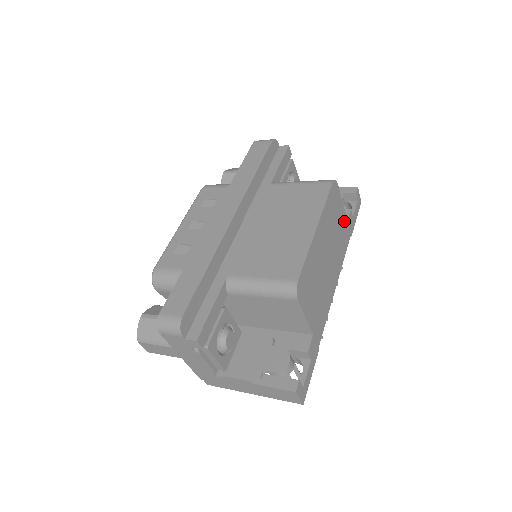
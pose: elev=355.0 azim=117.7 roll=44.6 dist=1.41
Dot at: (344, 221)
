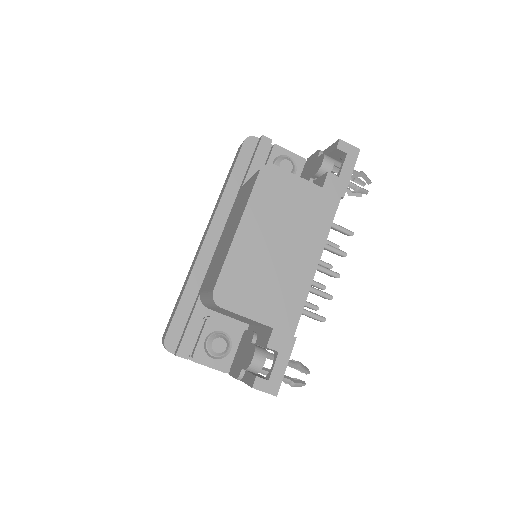
Dot at: (312, 192)
